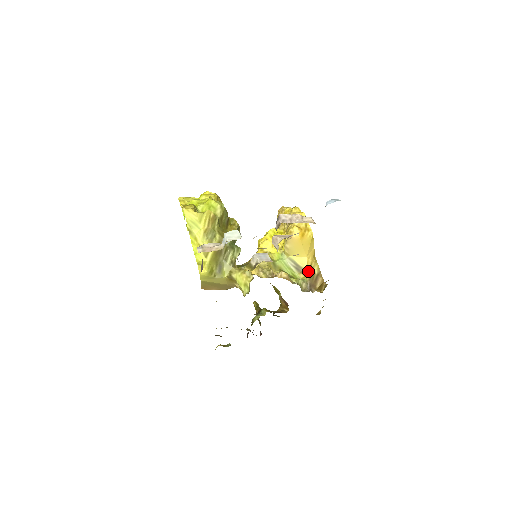
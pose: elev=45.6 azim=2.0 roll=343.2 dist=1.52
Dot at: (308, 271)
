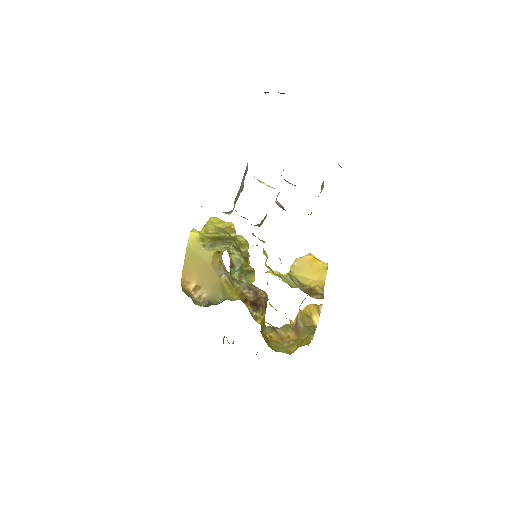
Dot at: (308, 287)
